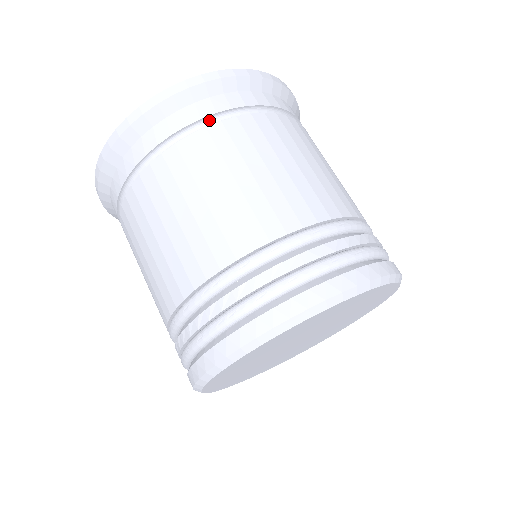
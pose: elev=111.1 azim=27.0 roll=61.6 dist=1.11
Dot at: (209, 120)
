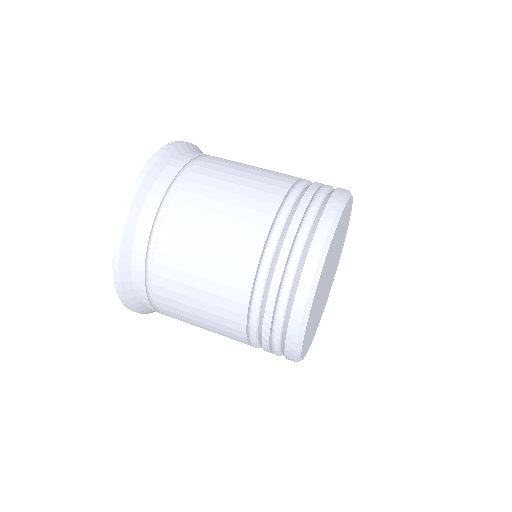
Dot at: (179, 176)
